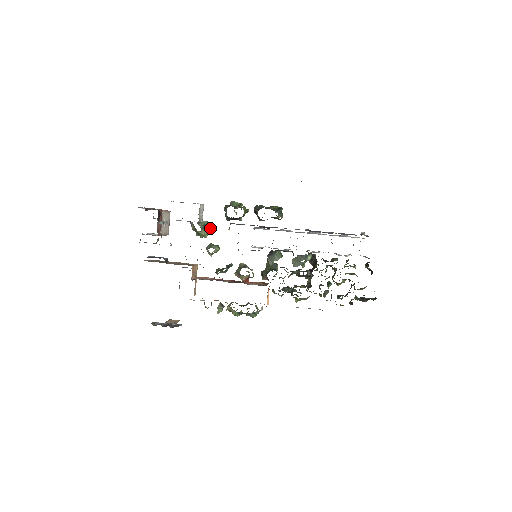
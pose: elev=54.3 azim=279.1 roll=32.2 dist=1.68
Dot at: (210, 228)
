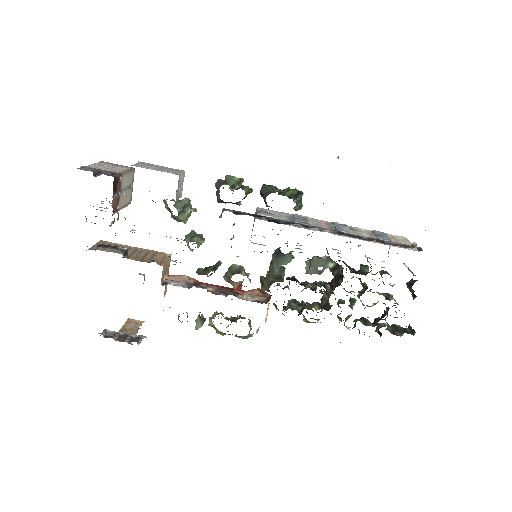
Dot at: occluded
